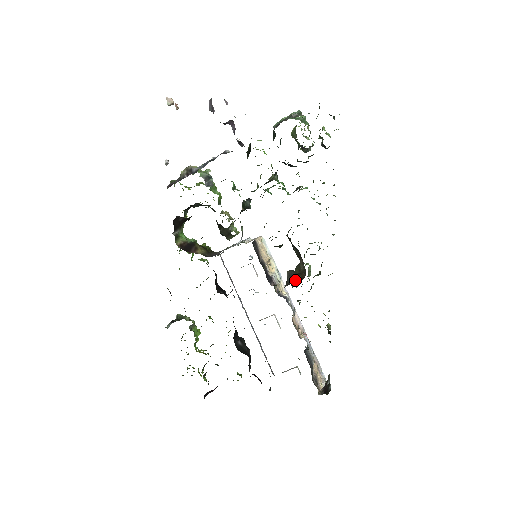
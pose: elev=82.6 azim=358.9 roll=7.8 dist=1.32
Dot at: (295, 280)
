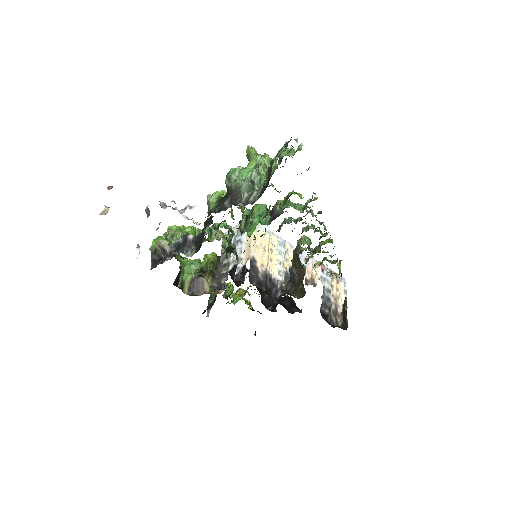
Dot at: (297, 287)
